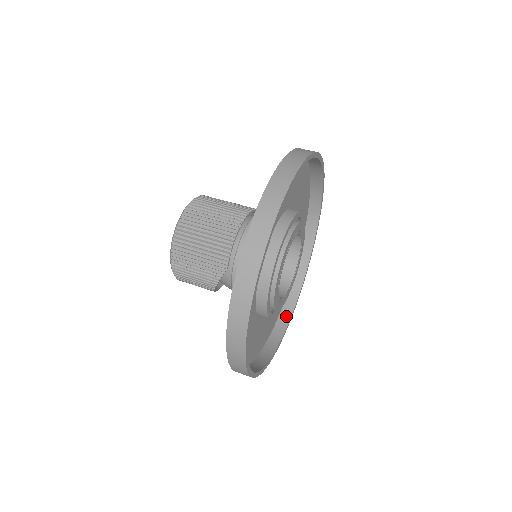
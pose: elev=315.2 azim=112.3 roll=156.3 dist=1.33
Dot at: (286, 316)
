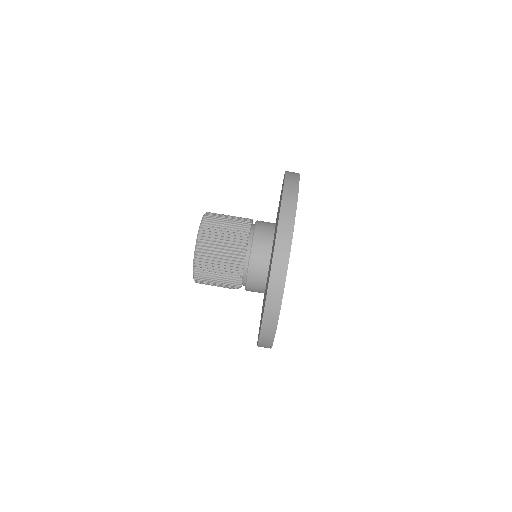
Dot at: occluded
